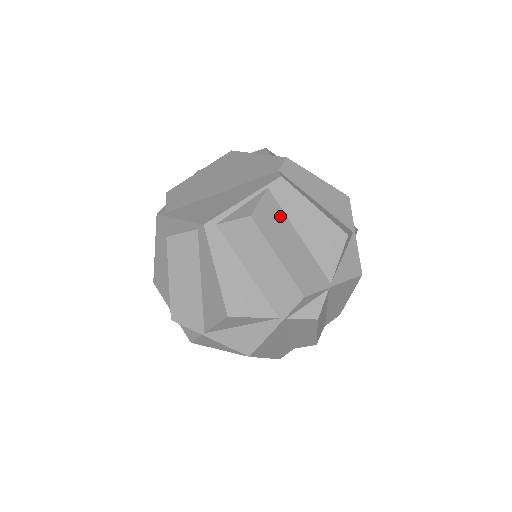
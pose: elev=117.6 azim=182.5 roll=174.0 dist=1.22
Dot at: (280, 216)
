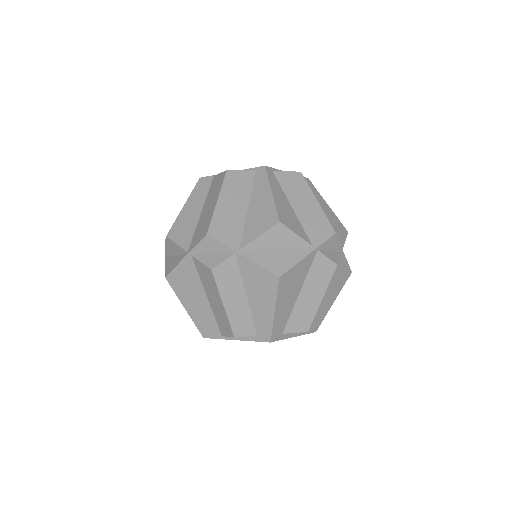
Dot at: occluded
